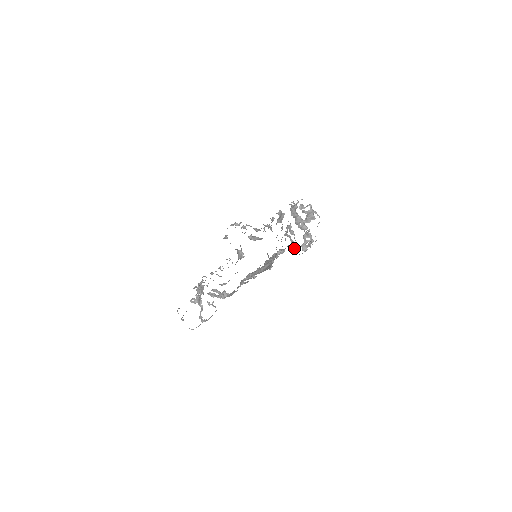
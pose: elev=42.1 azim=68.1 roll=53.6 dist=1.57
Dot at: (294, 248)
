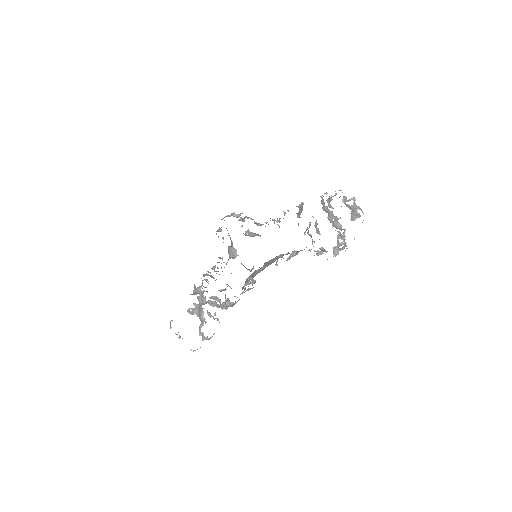
Dot at: (317, 250)
